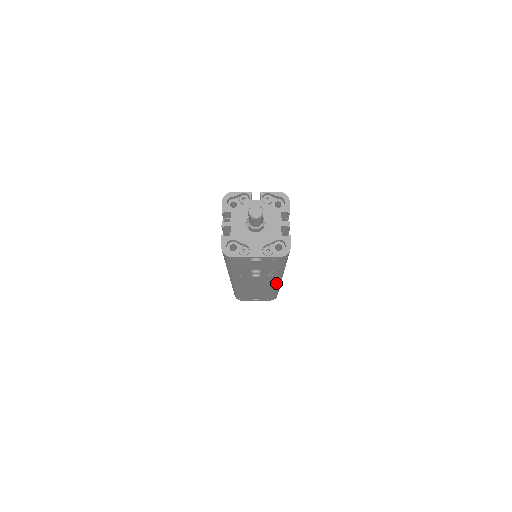
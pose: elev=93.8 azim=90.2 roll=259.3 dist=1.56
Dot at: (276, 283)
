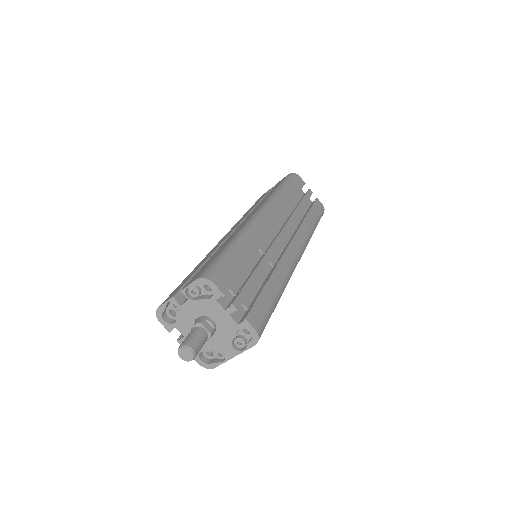
Dot at: occluded
